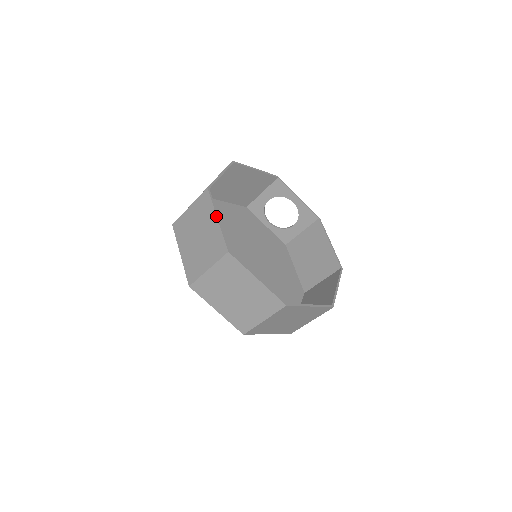
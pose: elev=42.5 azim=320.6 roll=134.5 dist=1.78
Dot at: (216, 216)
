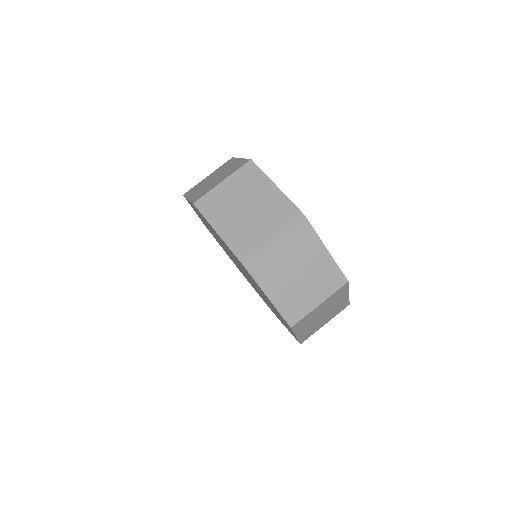
Dot at: occluded
